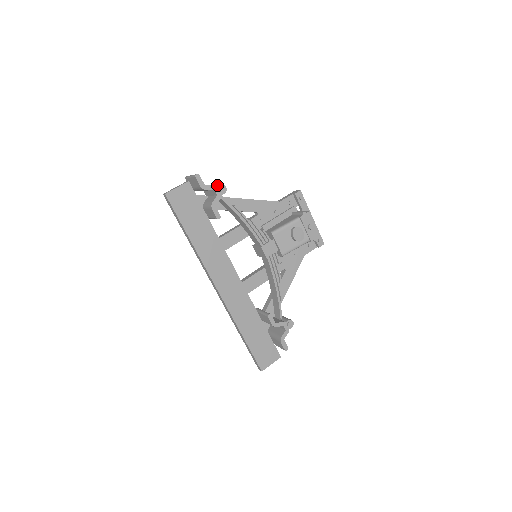
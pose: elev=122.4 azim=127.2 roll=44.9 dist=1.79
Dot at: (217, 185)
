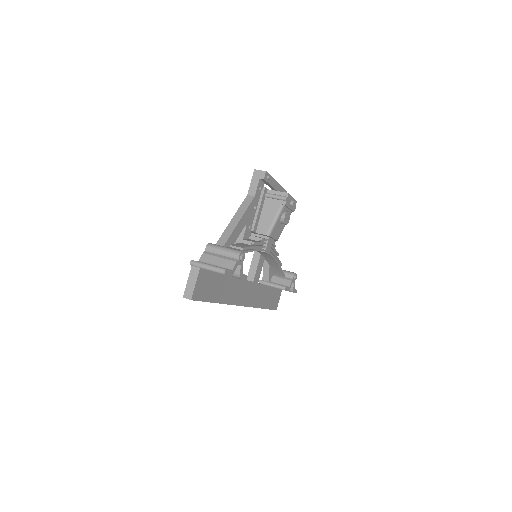
Dot at: (237, 258)
